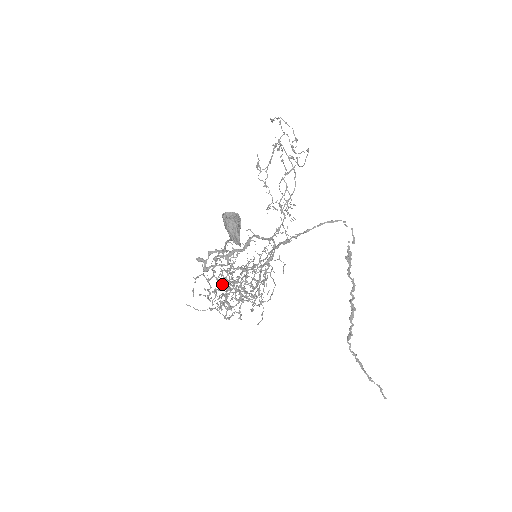
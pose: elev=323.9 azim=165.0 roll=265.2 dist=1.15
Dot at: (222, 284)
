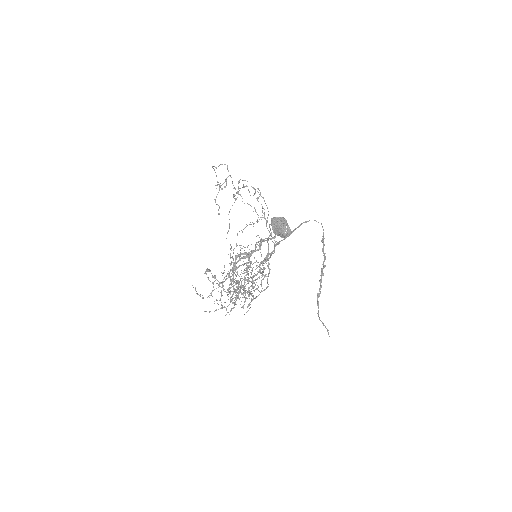
Dot at: (236, 282)
